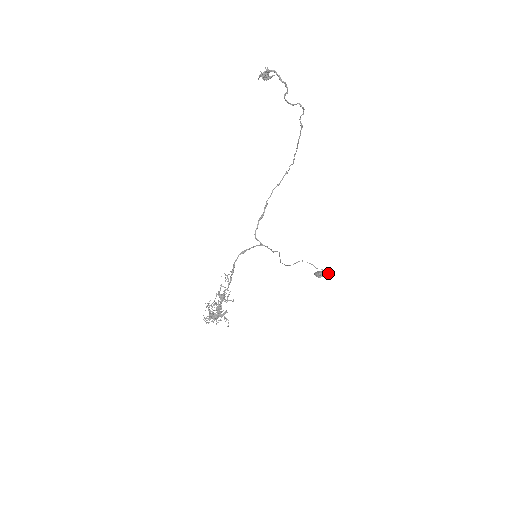
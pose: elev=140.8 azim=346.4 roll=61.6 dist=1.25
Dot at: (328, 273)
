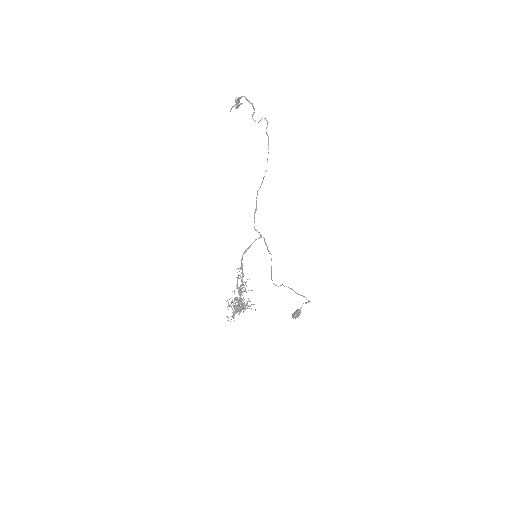
Dot at: (306, 302)
